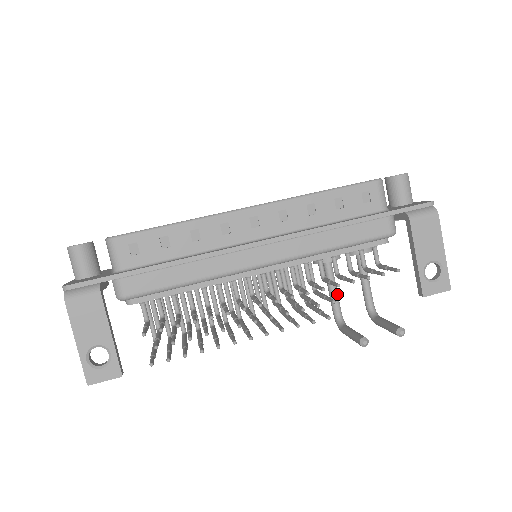
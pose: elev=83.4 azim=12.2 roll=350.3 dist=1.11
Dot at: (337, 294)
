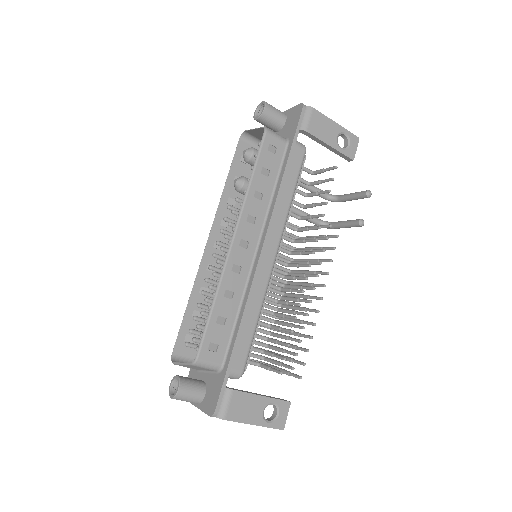
Dot at: (308, 214)
